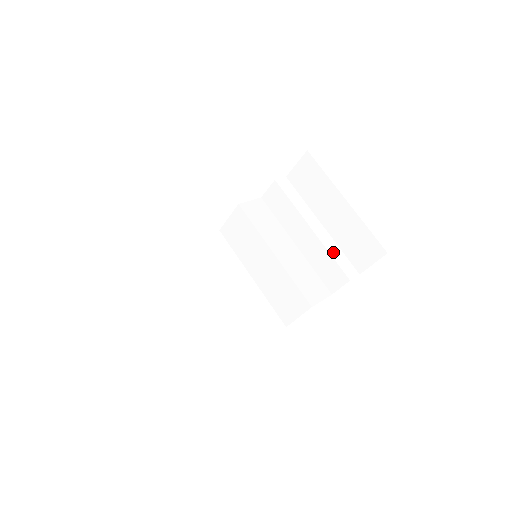
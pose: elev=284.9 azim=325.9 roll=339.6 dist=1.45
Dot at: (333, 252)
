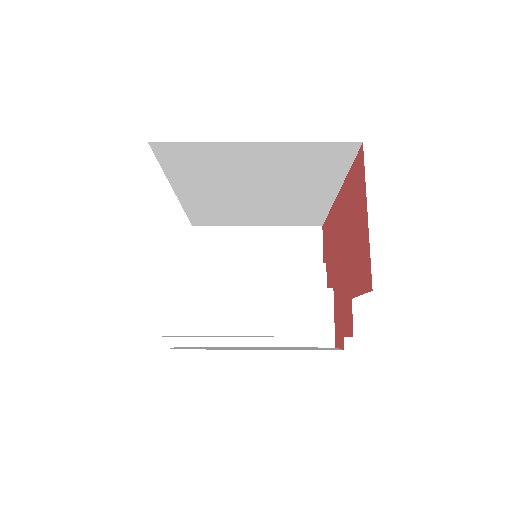
Dot at: (290, 264)
